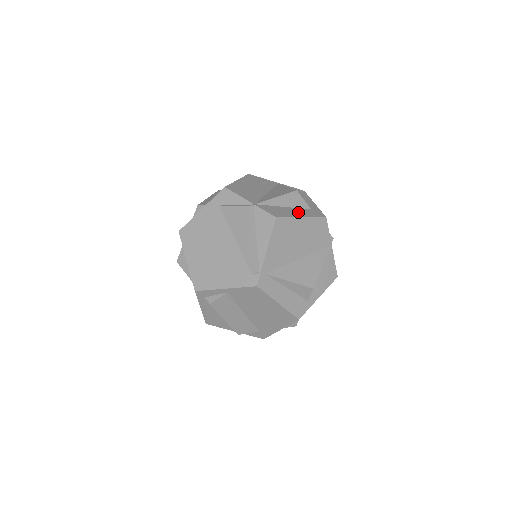
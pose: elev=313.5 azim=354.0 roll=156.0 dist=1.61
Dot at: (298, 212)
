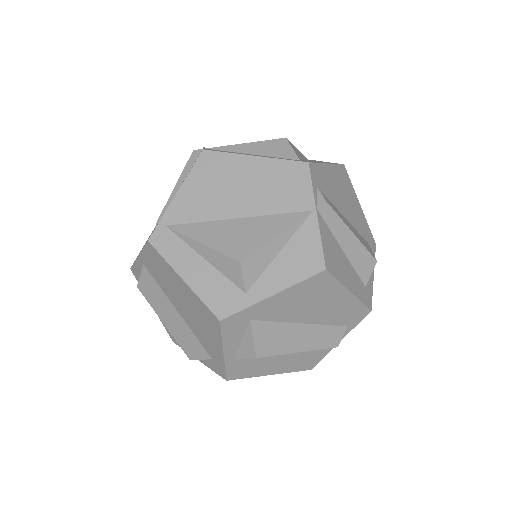
Dot at: occluded
